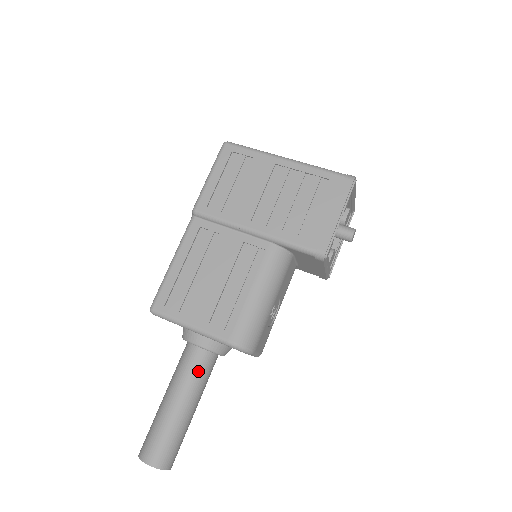
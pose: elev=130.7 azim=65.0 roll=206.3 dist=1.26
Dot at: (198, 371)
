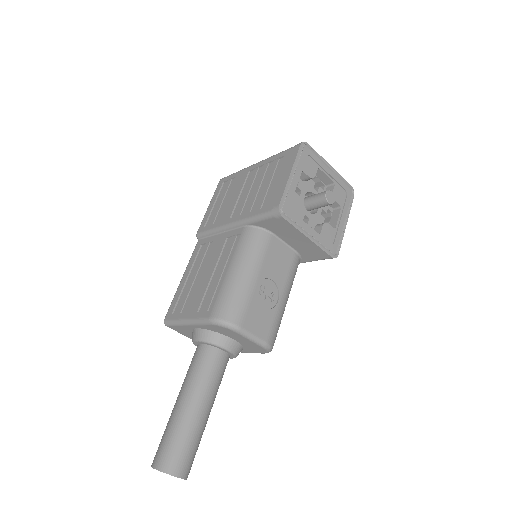
Dot at: (200, 366)
